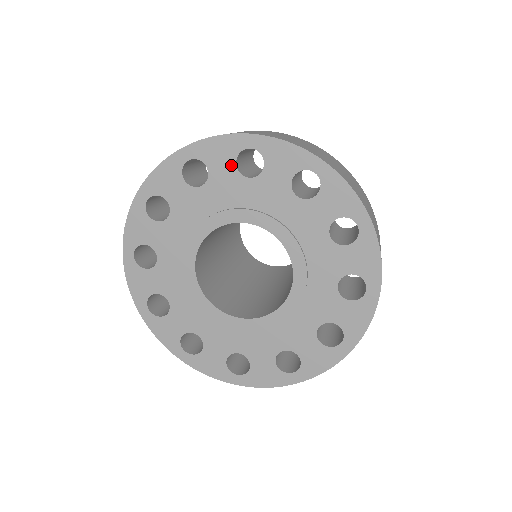
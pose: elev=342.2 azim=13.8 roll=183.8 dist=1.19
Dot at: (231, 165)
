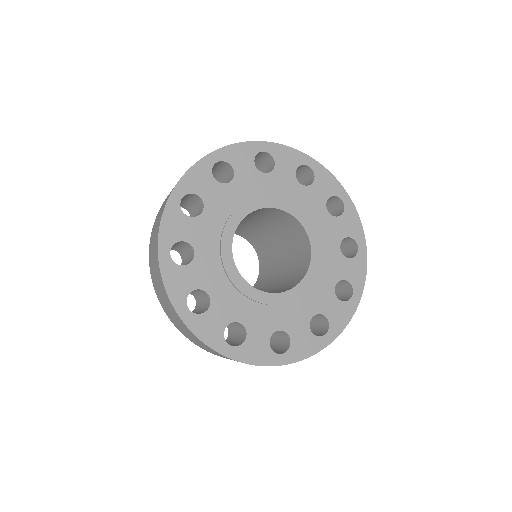
Dot at: (212, 182)
